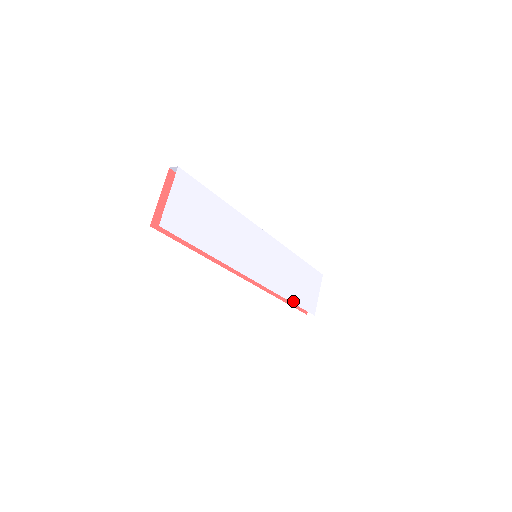
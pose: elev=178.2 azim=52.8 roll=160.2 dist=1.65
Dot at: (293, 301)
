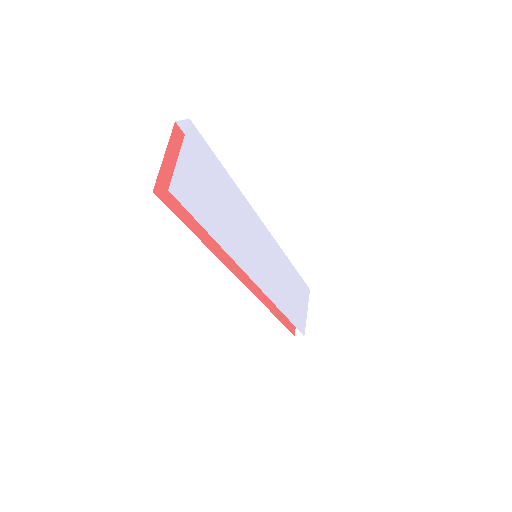
Dot at: (288, 316)
